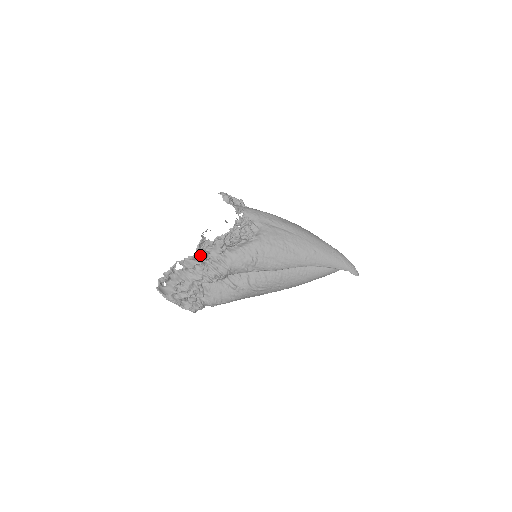
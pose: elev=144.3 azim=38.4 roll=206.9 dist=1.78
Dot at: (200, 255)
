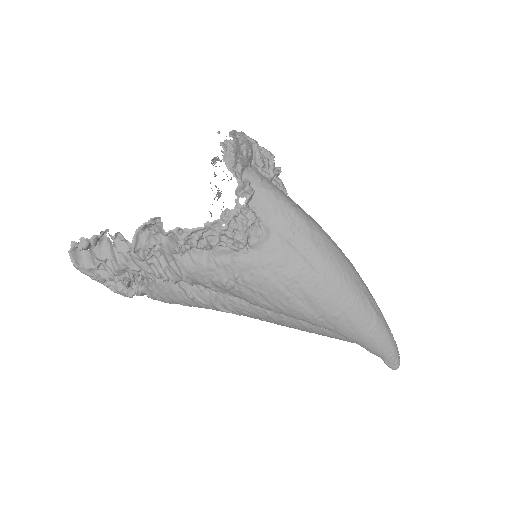
Dot at: (138, 244)
